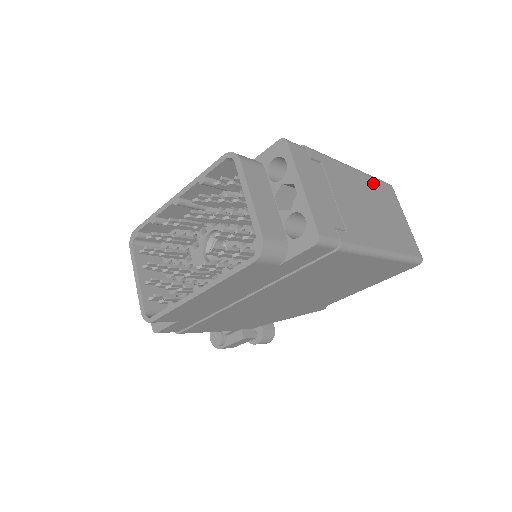
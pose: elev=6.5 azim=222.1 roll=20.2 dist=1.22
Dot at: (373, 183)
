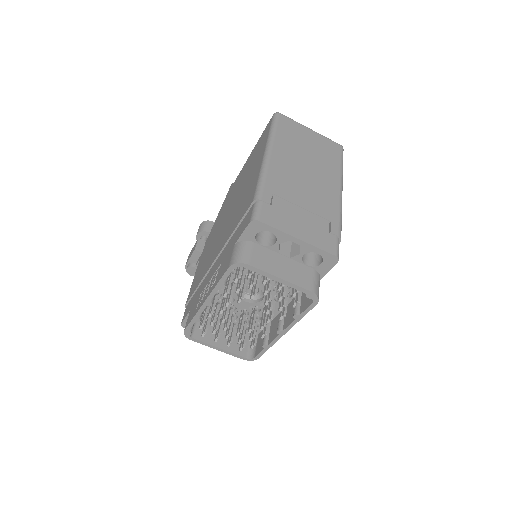
Dot at: (281, 140)
